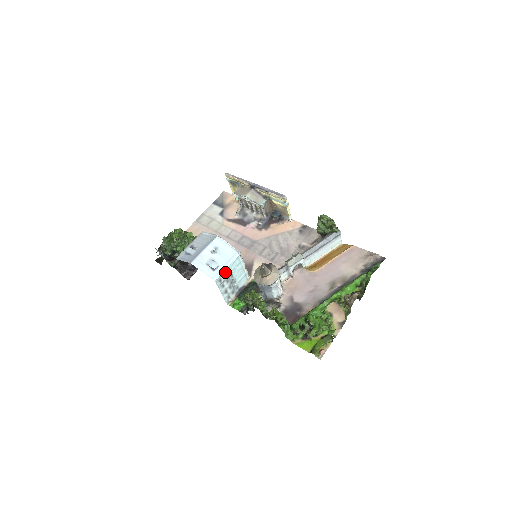
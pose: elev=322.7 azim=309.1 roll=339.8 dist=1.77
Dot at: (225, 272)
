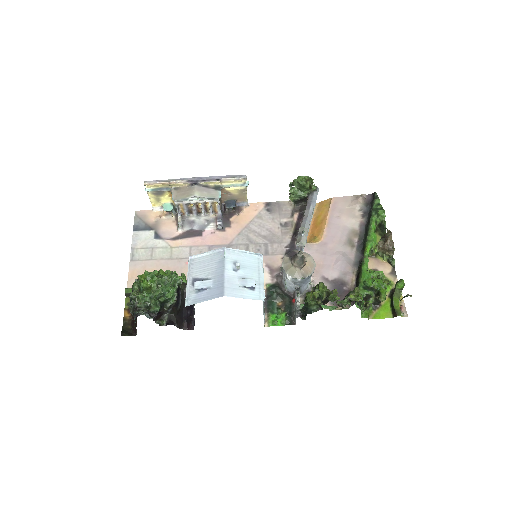
Dot at: (263, 285)
